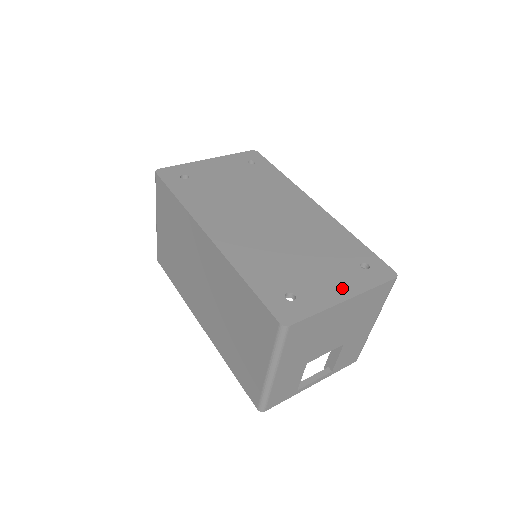
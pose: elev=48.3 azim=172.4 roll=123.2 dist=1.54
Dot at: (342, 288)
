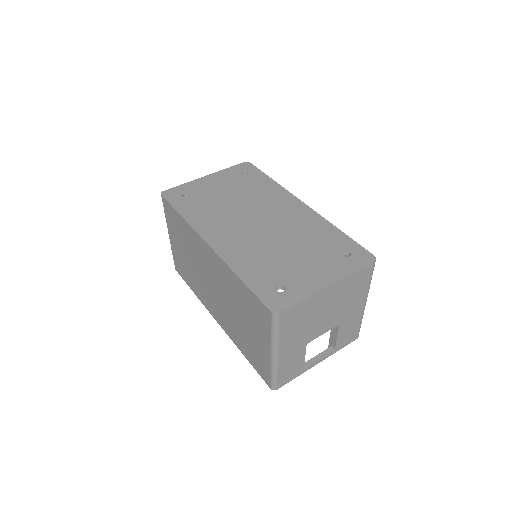
Dot at: (326, 276)
